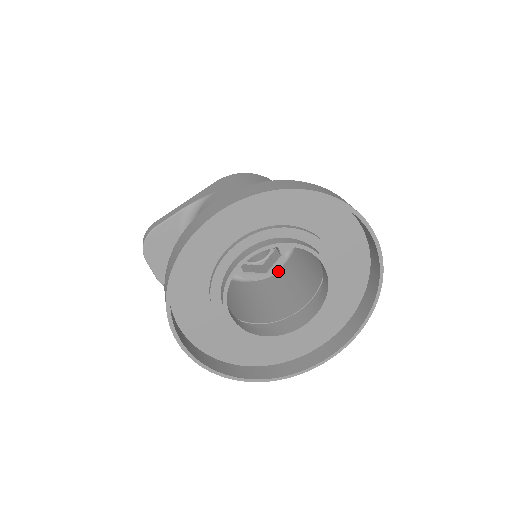
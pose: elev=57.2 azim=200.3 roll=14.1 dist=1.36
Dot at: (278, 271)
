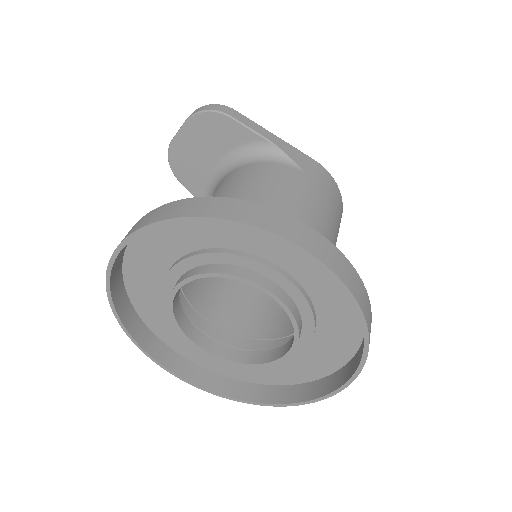
Dot at: occluded
